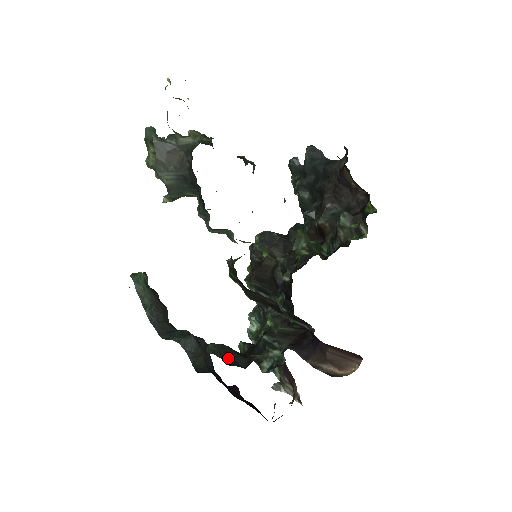
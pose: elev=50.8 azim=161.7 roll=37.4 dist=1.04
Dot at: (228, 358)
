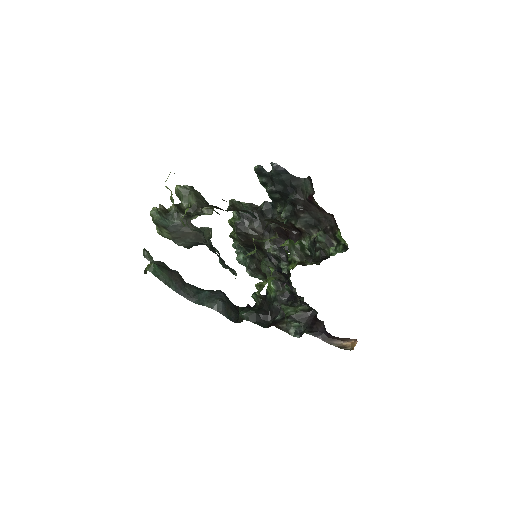
Dot at: (258, 320)
